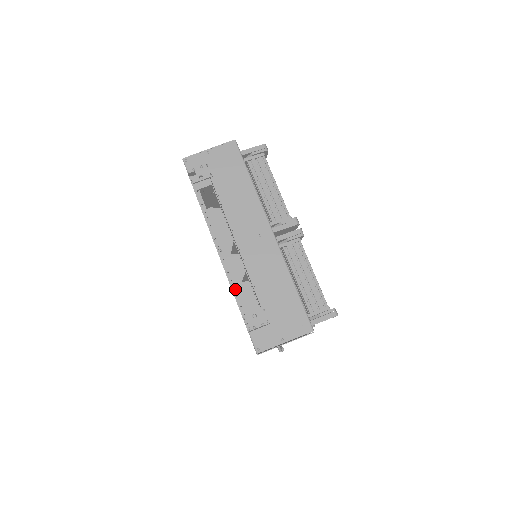
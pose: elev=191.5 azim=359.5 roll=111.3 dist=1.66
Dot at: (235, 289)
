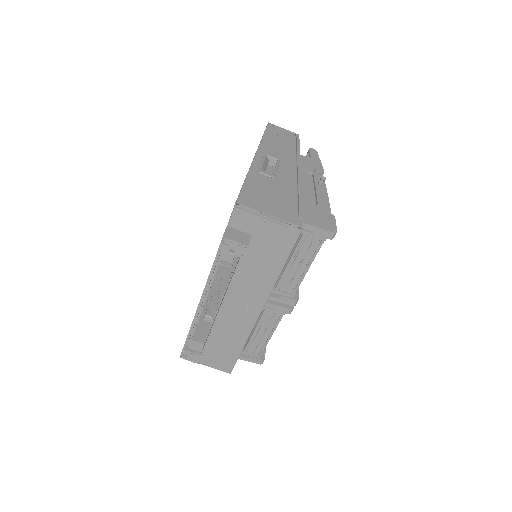
Dot at: (196, 321)
